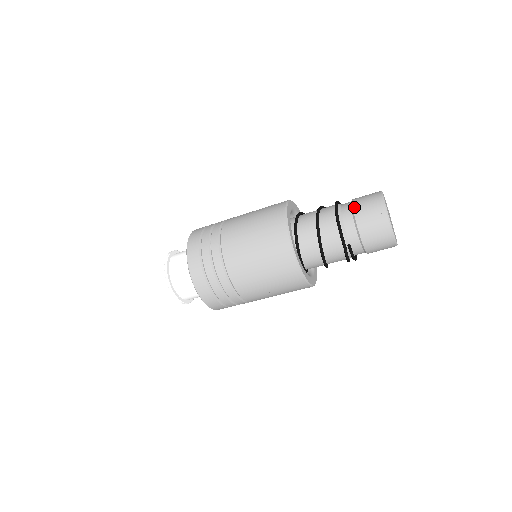
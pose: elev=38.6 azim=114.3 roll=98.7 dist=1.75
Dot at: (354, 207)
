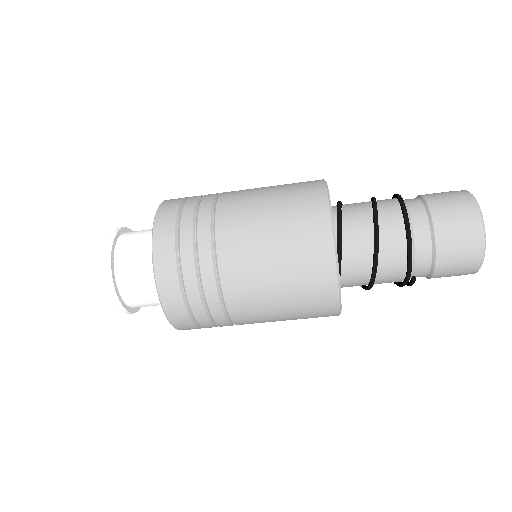
Dot at: (436, 225)
